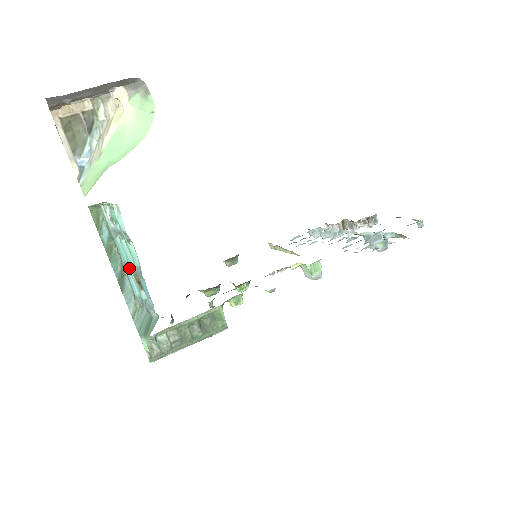
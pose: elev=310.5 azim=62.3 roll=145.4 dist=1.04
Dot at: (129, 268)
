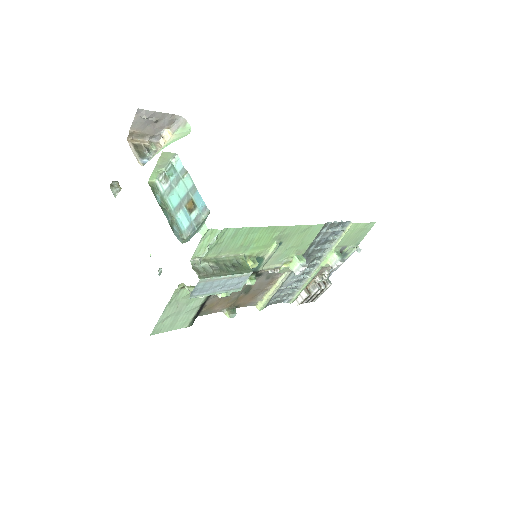
Dot at: (180, 207)
